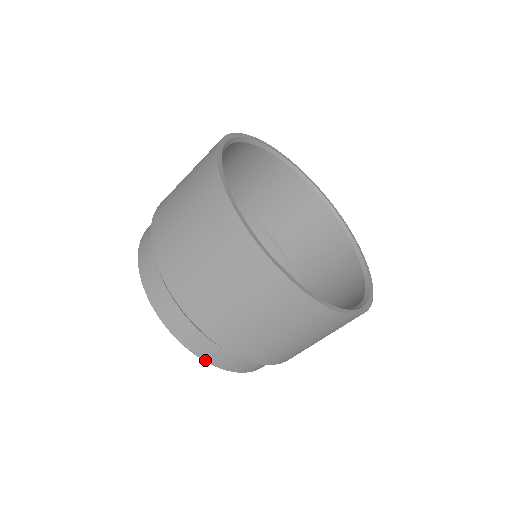
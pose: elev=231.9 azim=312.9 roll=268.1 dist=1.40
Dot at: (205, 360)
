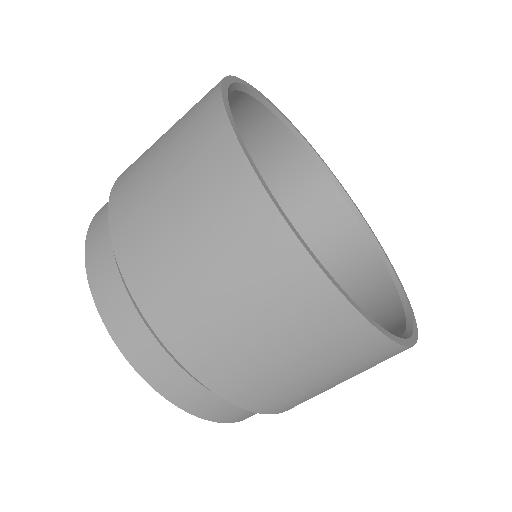
Dot at: (232, 422)
